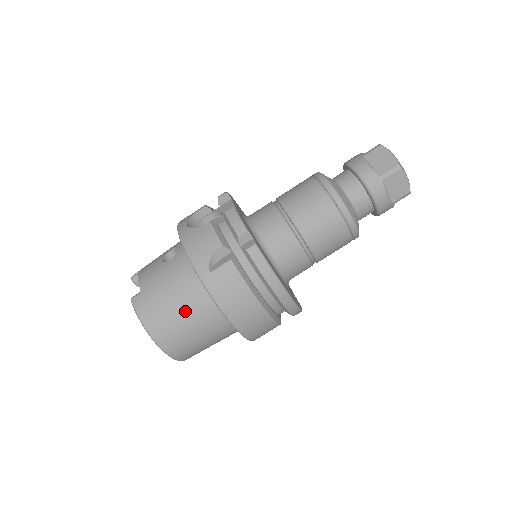
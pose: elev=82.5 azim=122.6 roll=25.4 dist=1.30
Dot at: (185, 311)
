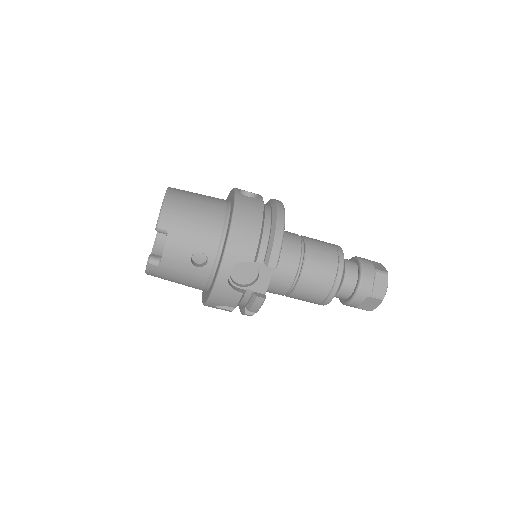
Dot at: occluded
